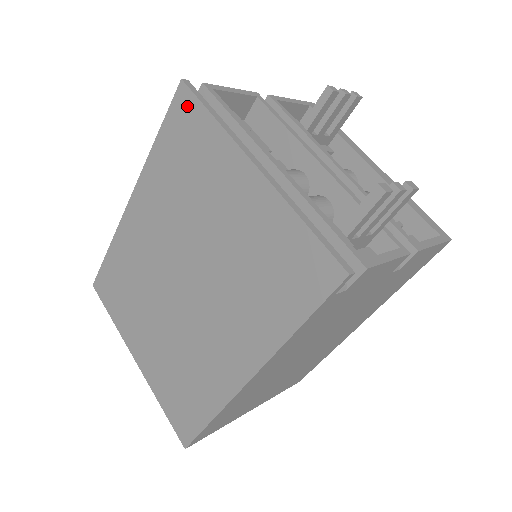
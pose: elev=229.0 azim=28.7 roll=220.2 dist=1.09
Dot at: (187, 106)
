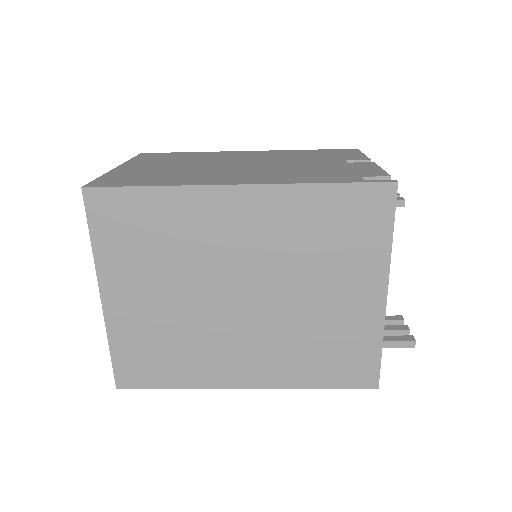
Dot at: (382, 204)
